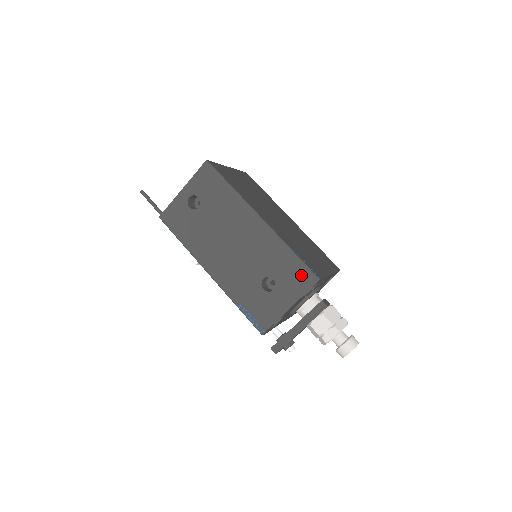
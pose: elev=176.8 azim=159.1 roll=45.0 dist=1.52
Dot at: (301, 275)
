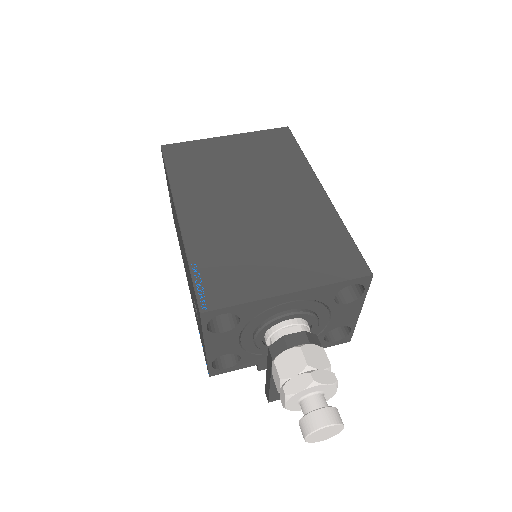
Dot at: (196, 302)
